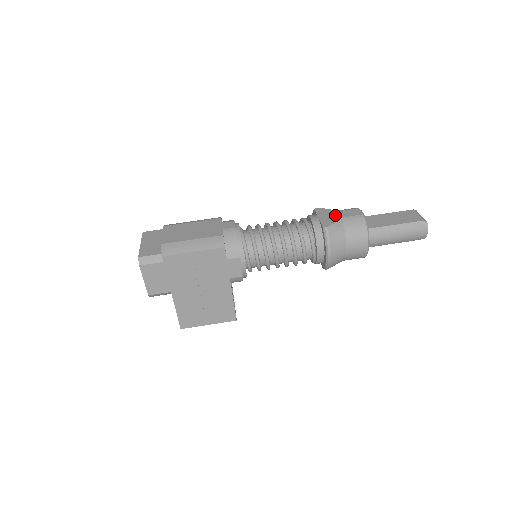
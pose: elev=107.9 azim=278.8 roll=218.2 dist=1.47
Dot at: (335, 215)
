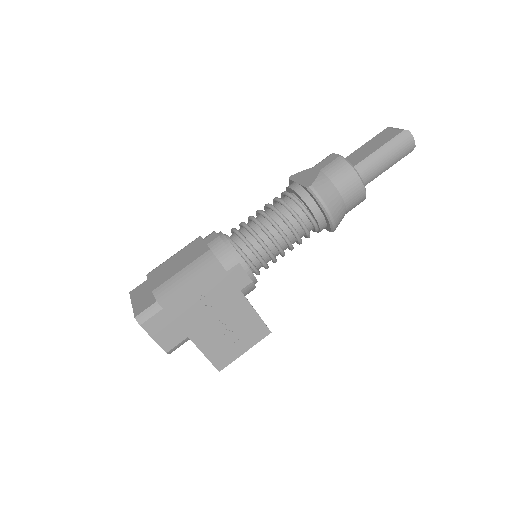
Dot at: (312, 172)
